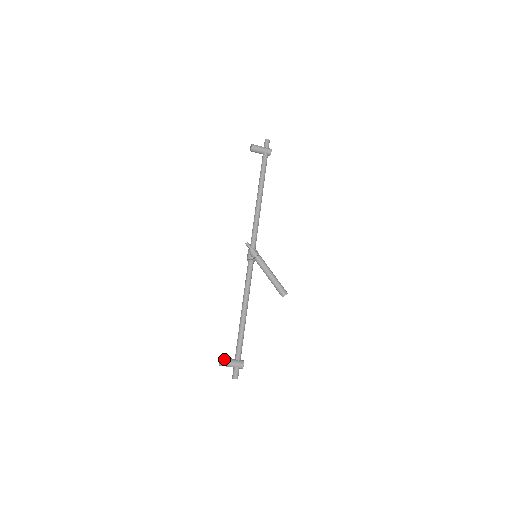
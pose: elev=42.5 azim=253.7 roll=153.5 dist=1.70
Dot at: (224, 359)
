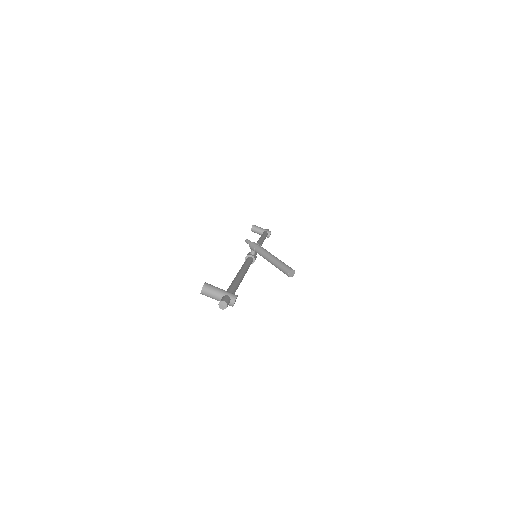
Dot at: (210, 284)
